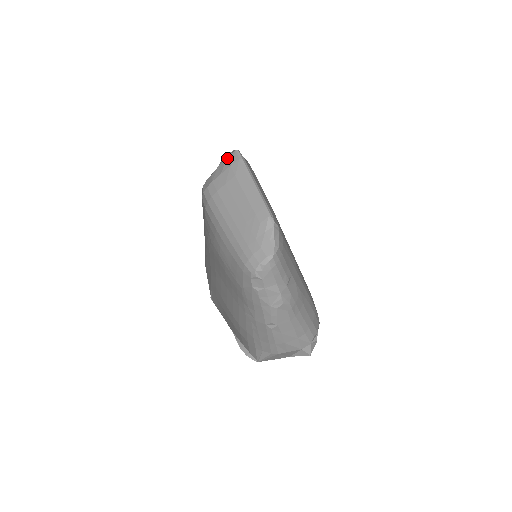
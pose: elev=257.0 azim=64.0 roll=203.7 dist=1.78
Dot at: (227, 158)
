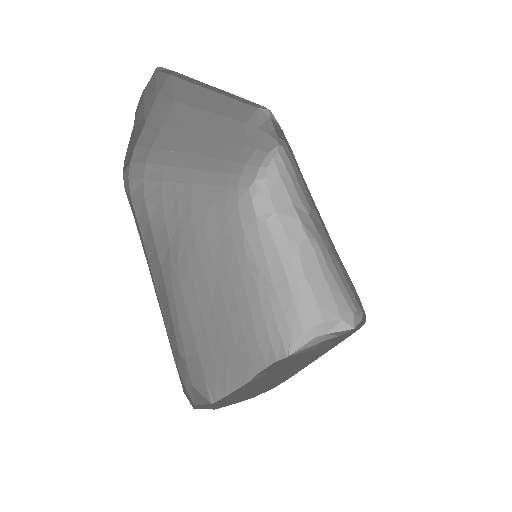
Dot at: (144, 95)
